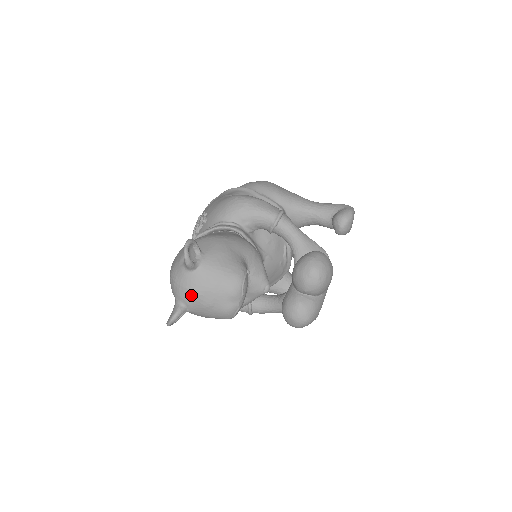
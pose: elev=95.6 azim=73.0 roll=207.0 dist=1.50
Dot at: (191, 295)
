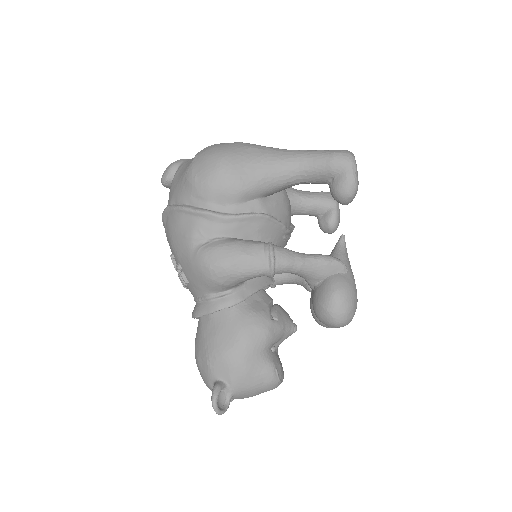
Dot at: occluded
